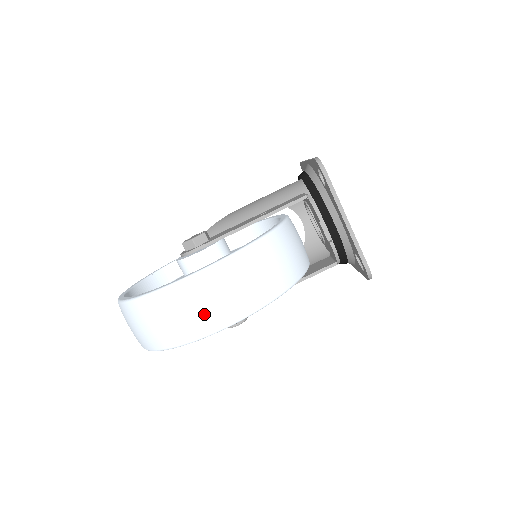
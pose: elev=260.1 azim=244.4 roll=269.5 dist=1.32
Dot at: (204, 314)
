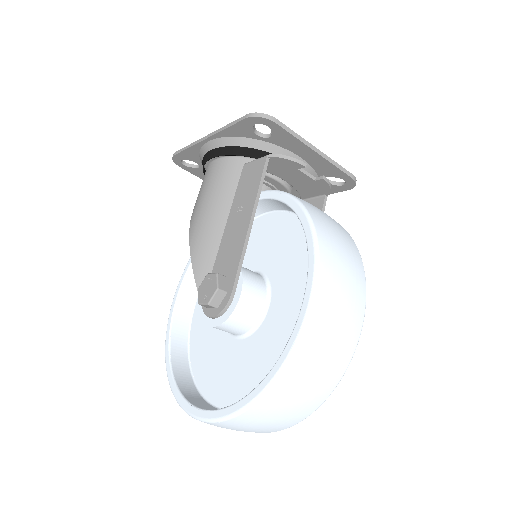
Dot at: (347, 320)
